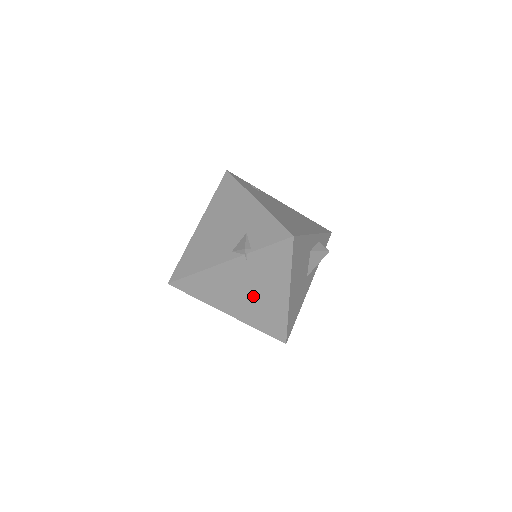
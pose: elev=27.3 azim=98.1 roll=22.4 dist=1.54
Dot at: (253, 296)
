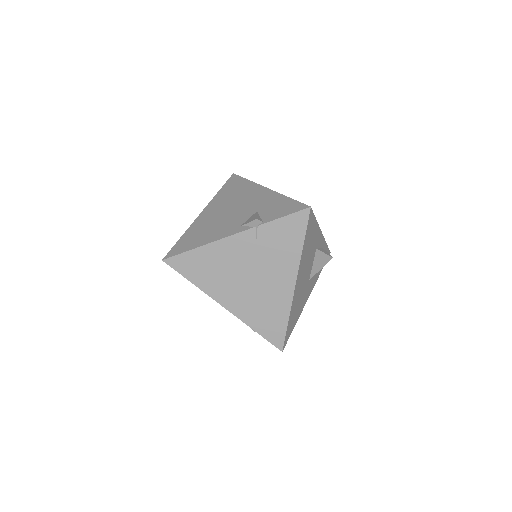
Dot at: (255, 282)
